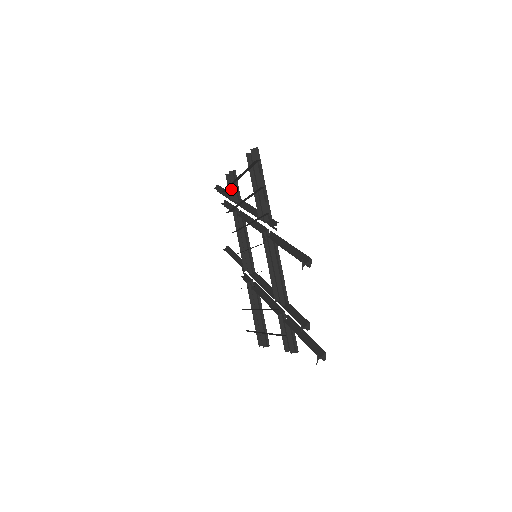
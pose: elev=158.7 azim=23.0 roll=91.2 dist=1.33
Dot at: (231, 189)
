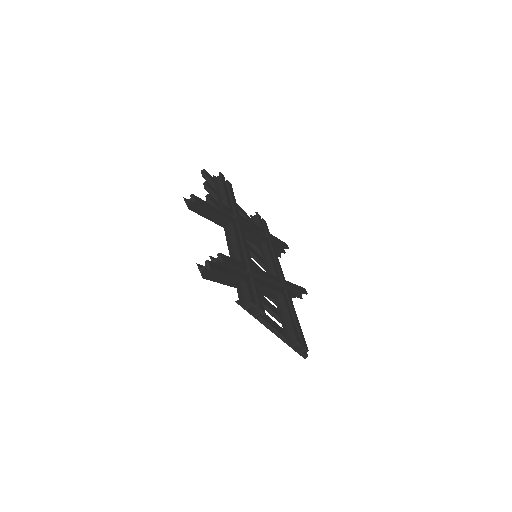
Dot at: occluded
